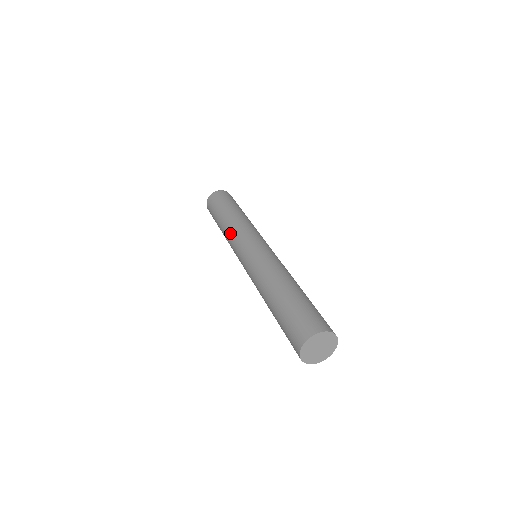
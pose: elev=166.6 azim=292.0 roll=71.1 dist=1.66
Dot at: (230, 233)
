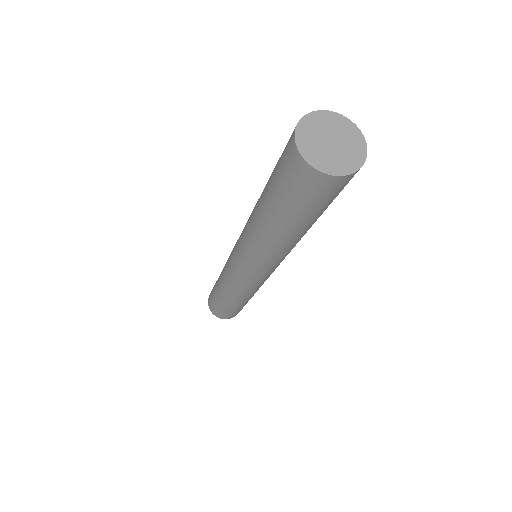
Dot at: occluded
